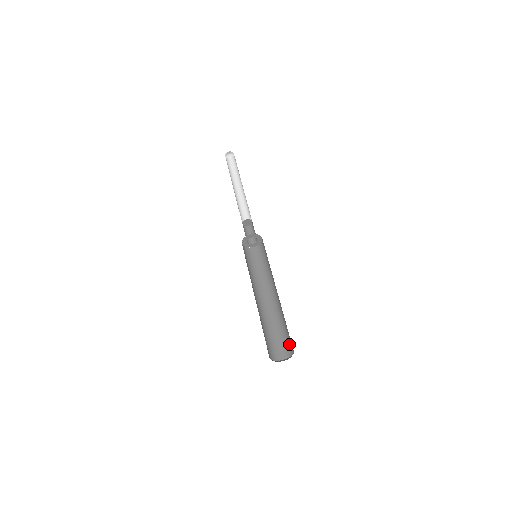
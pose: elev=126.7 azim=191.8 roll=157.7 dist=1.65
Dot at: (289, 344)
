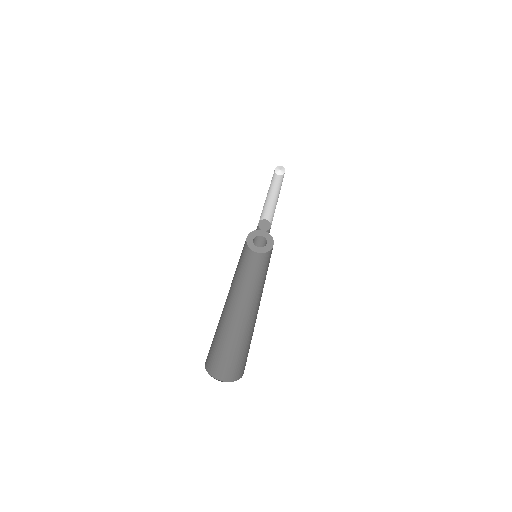
Dot at: (236, 366)
